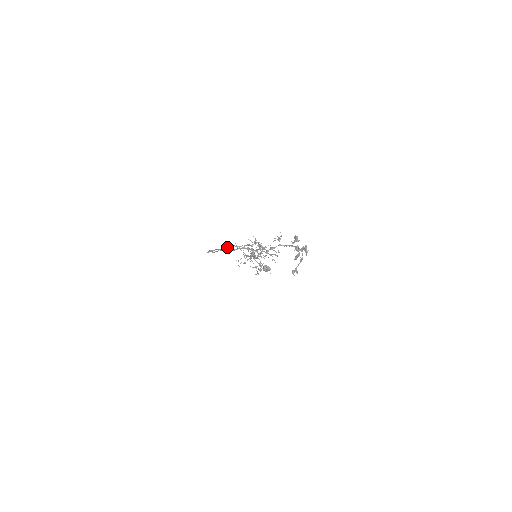
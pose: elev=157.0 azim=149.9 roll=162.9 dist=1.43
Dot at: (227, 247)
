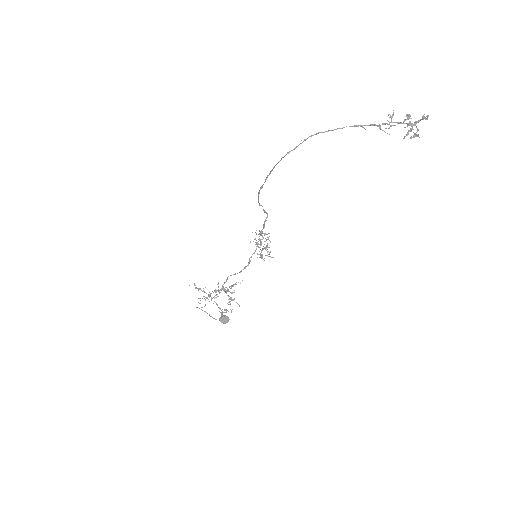
Dot at: occluded
